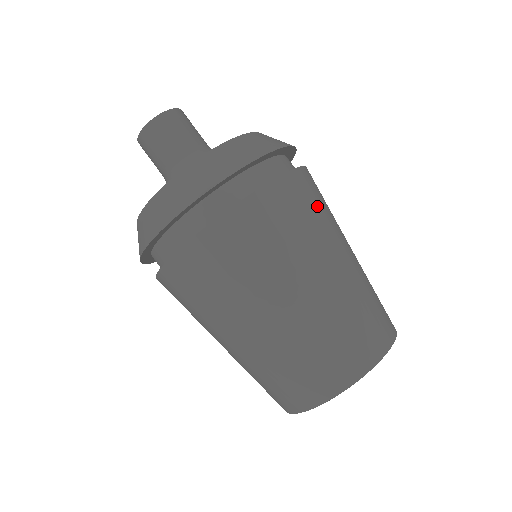
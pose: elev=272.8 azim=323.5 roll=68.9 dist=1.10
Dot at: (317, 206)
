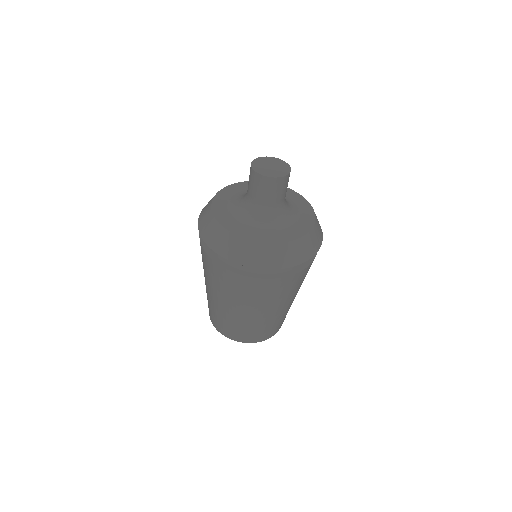
Dot at: (265, 295)
